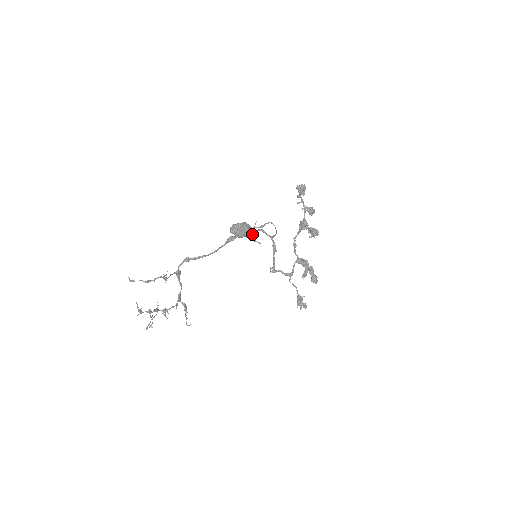
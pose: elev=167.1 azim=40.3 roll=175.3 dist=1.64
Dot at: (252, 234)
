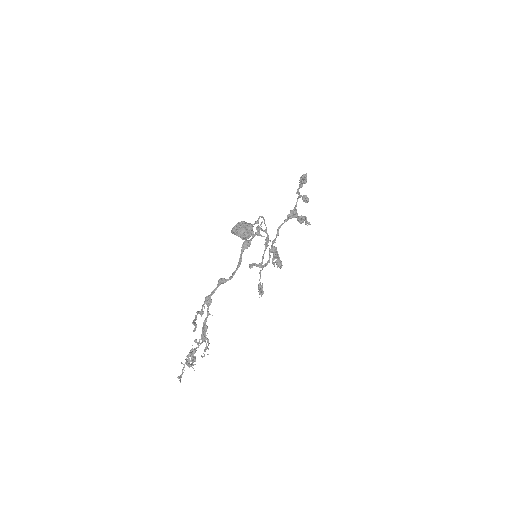
Dot at: (258, 233)
